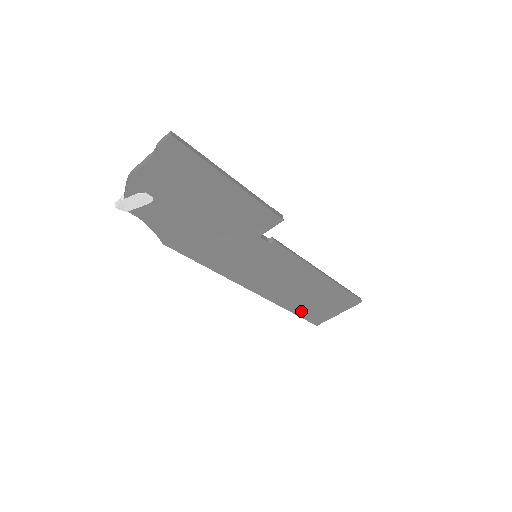
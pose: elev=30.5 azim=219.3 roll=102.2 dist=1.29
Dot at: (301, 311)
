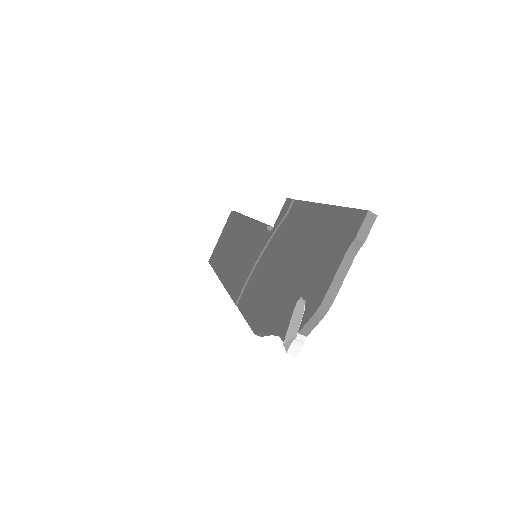
Dot at: occluded
